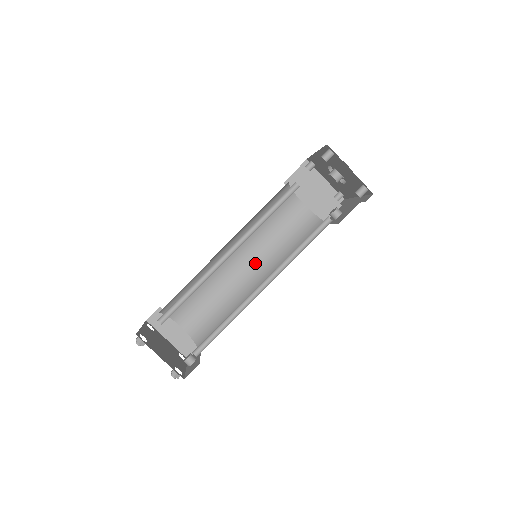
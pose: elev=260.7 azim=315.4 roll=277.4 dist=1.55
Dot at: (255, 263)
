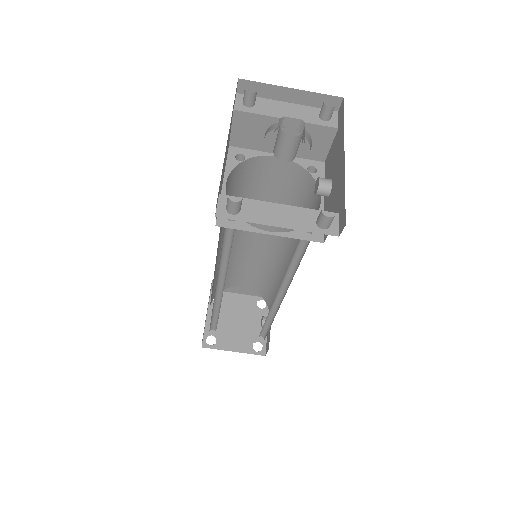
Dot at: occluded
